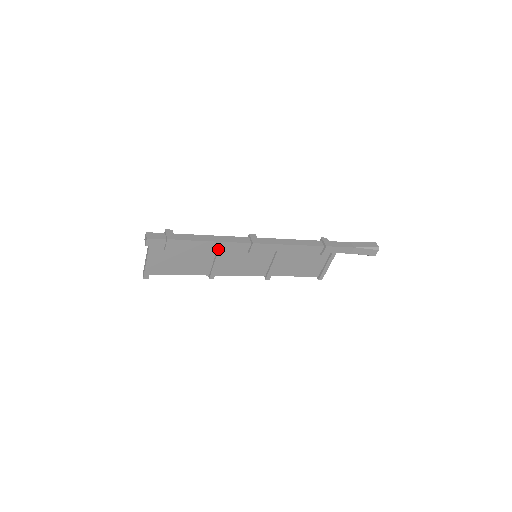
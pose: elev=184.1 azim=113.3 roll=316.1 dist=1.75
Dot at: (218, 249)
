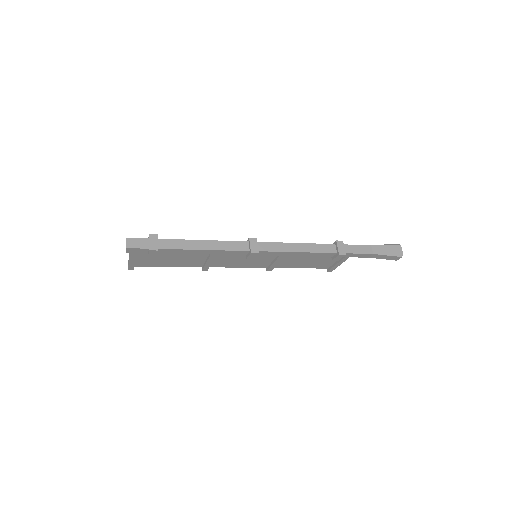
Dot at: (211, 253)
